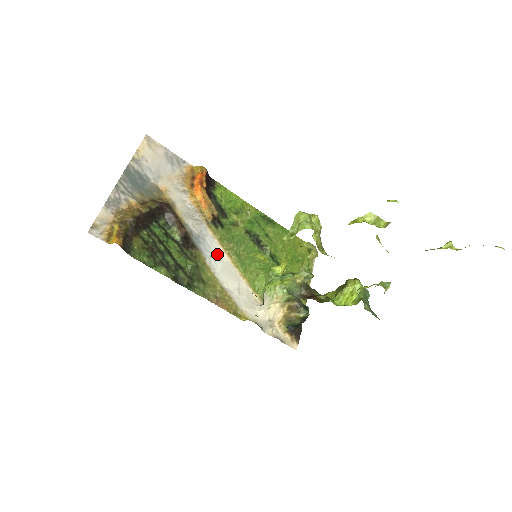
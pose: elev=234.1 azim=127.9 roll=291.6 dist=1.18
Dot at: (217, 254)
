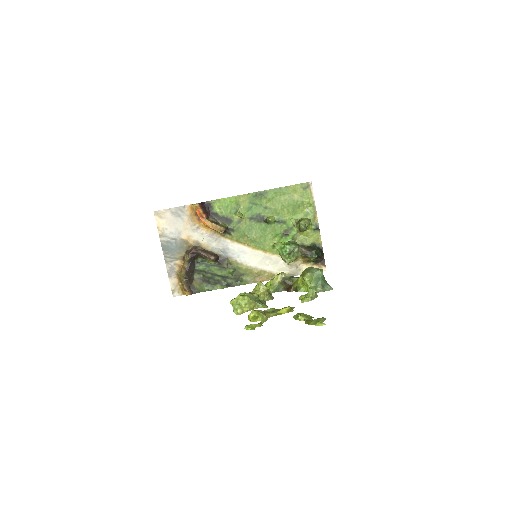
Dot at: (241, 251)
